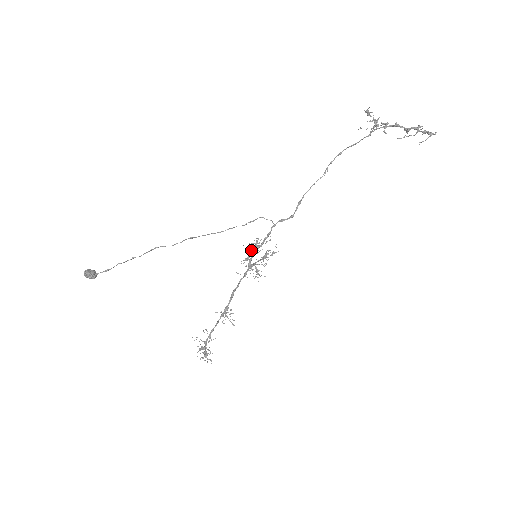
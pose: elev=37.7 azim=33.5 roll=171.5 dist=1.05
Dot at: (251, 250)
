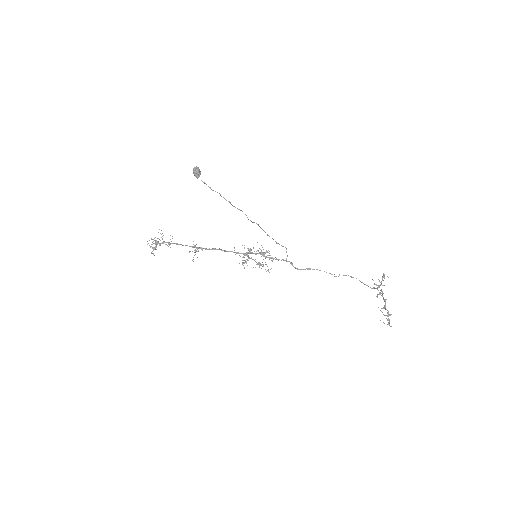
Dot at: (258, 250)
